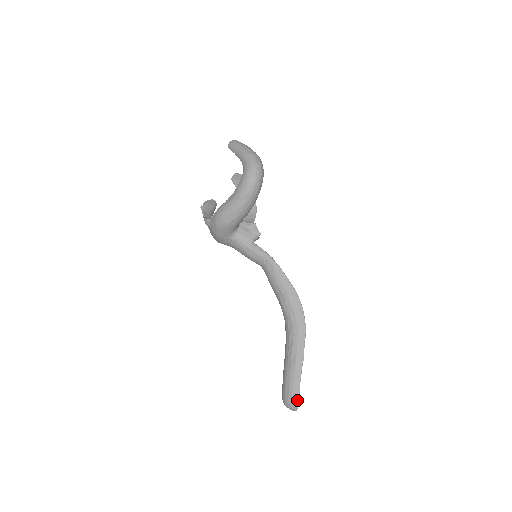
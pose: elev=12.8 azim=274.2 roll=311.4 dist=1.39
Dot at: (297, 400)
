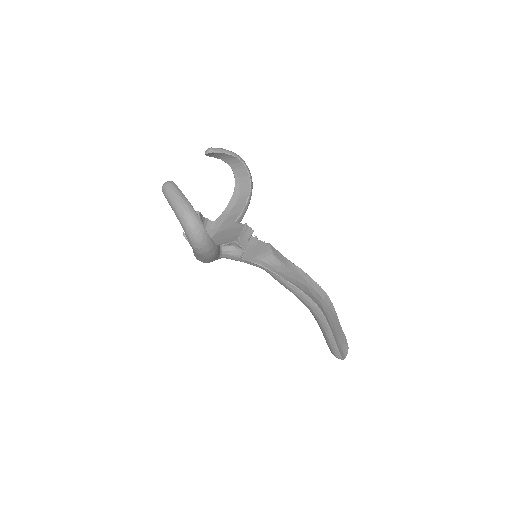
Dot at: (340, 357)
